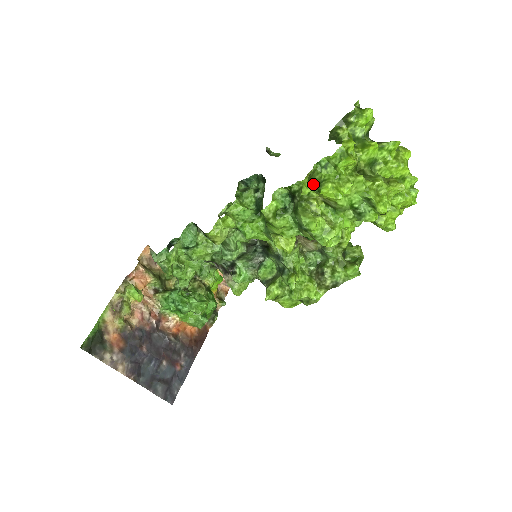
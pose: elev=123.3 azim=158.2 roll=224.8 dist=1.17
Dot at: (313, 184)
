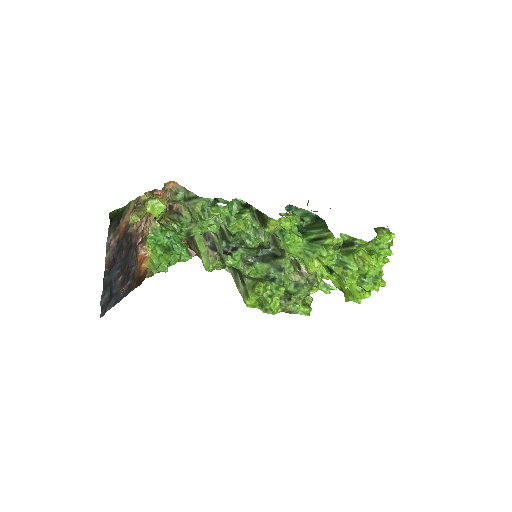
Dot at: occluded
